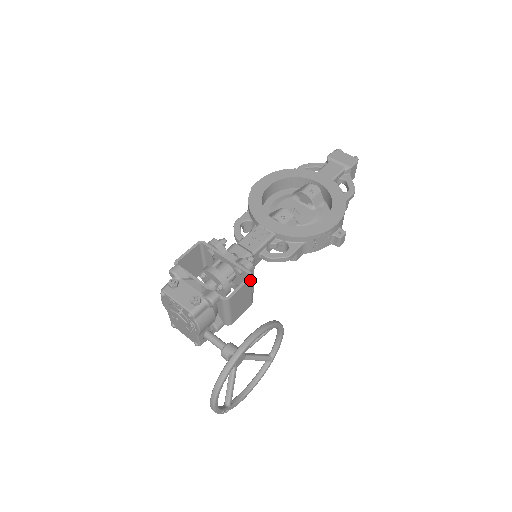
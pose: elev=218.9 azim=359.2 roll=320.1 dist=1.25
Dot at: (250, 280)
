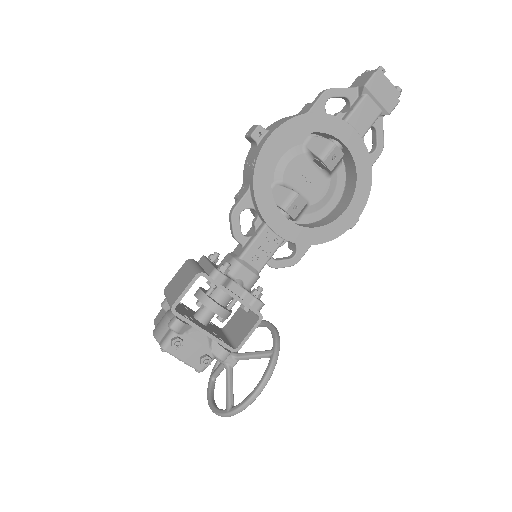
Dot at: (260, 320)
